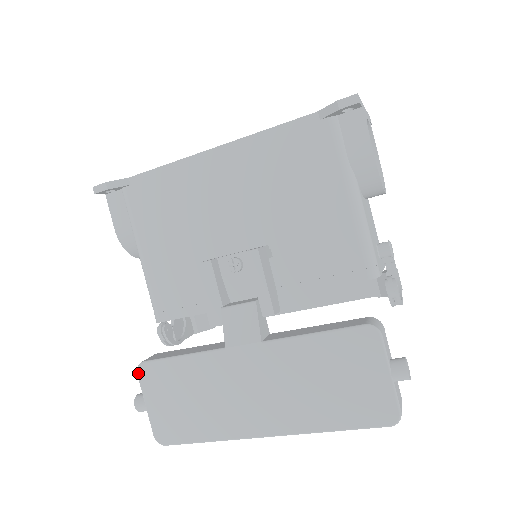
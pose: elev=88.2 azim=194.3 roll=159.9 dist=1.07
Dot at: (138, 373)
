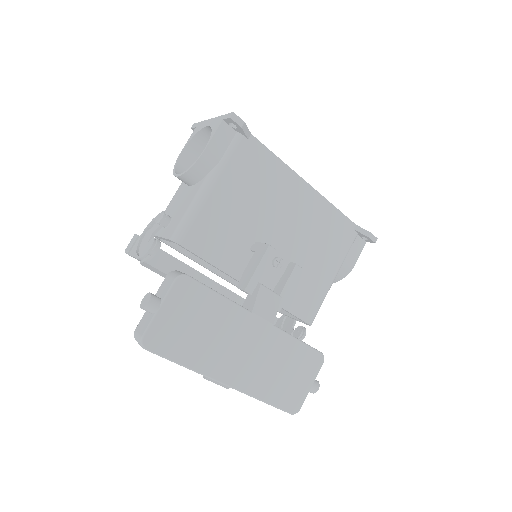
Dot at: (177, 280)
